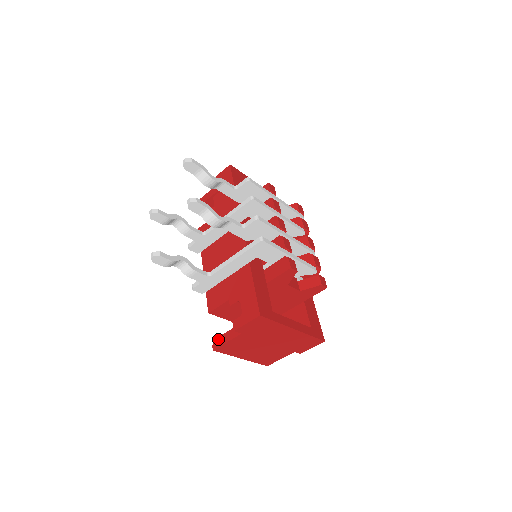
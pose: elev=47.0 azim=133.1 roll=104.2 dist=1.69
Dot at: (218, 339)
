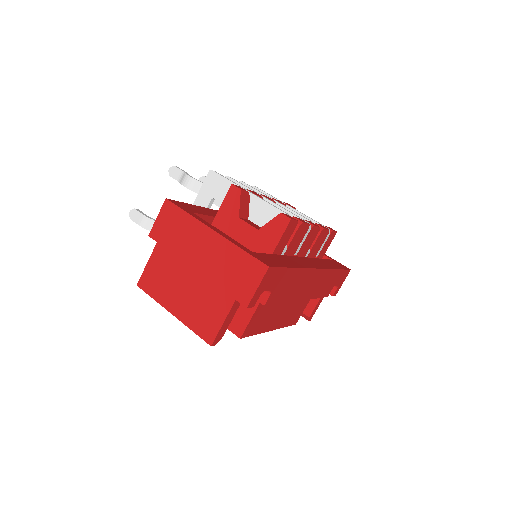
Dot at: occluded
